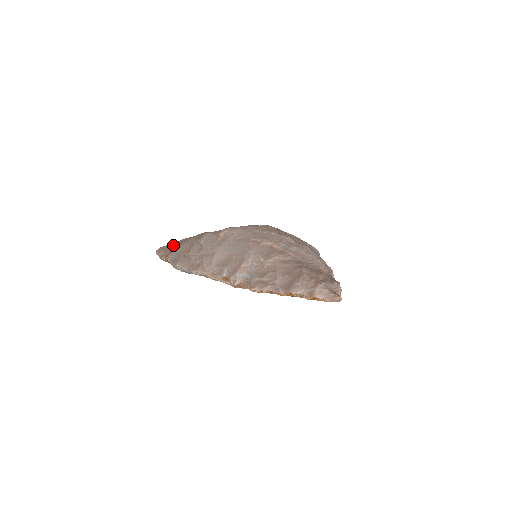
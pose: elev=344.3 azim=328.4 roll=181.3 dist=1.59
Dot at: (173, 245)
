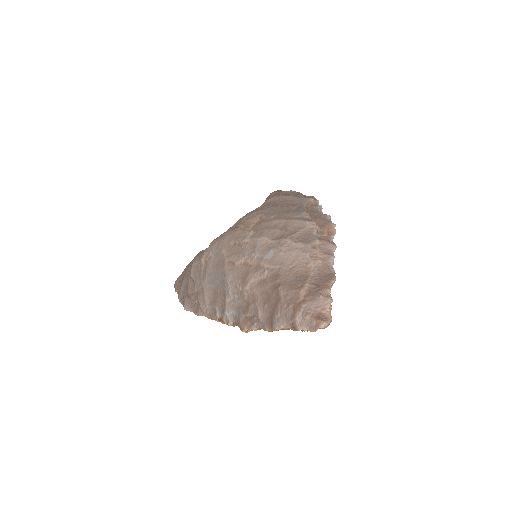
Dot at: (180, 279)
